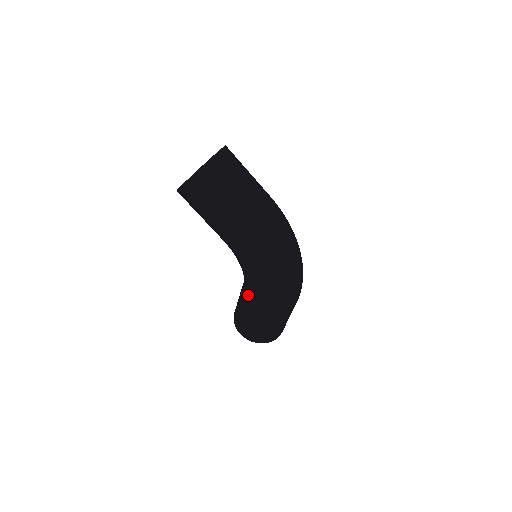
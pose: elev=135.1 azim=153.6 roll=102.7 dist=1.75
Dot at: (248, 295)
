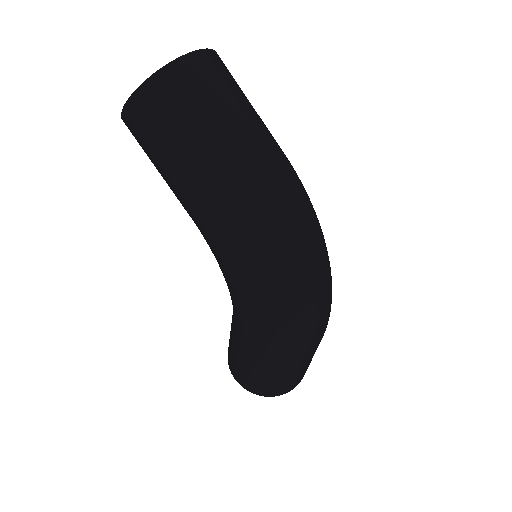
Dot at: (234, 318)
